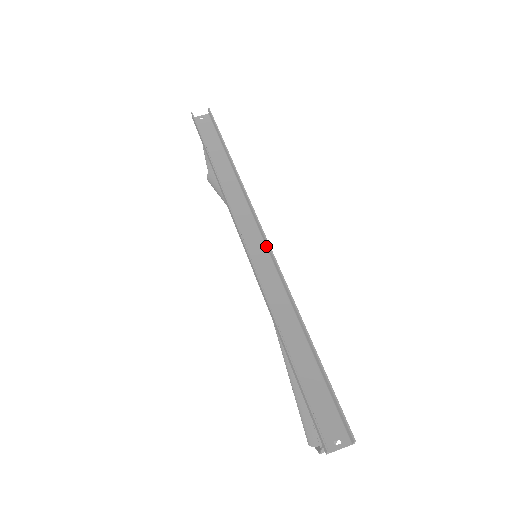
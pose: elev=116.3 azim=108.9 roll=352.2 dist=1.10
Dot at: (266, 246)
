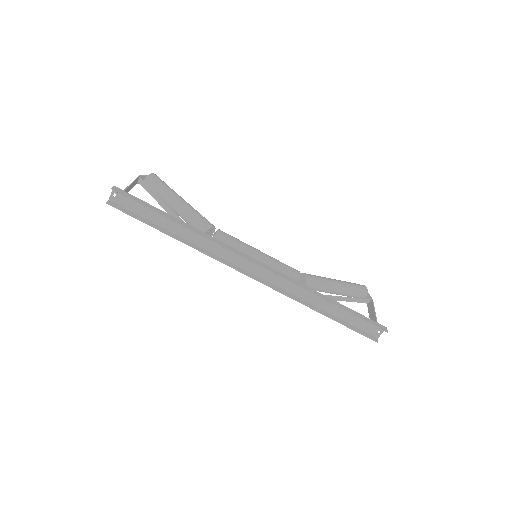
Dot at: (264, 266)
